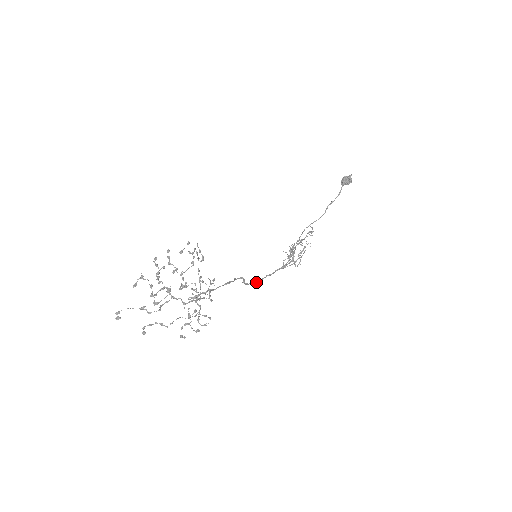
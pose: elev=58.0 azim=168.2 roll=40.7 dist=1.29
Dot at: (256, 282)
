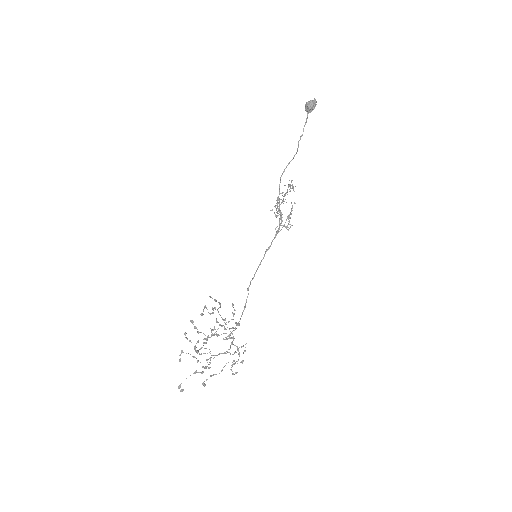
Dot at: (260, 264)
